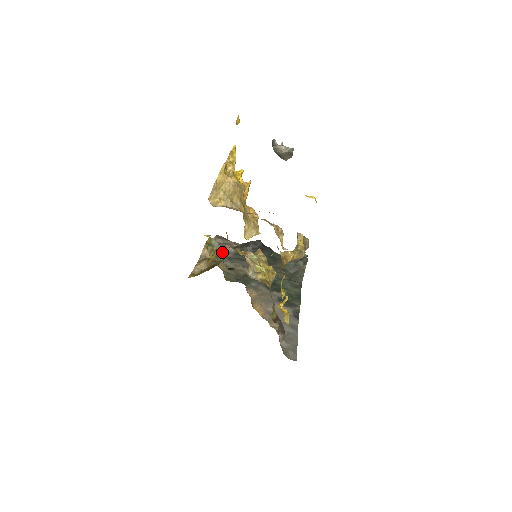
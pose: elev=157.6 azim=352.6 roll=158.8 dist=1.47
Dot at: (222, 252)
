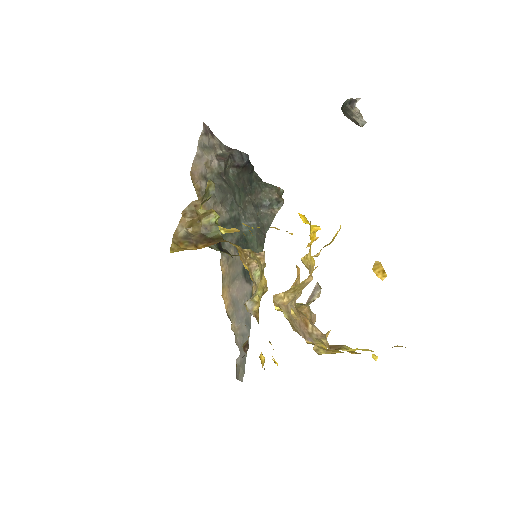
Dot at: (218, 217)
